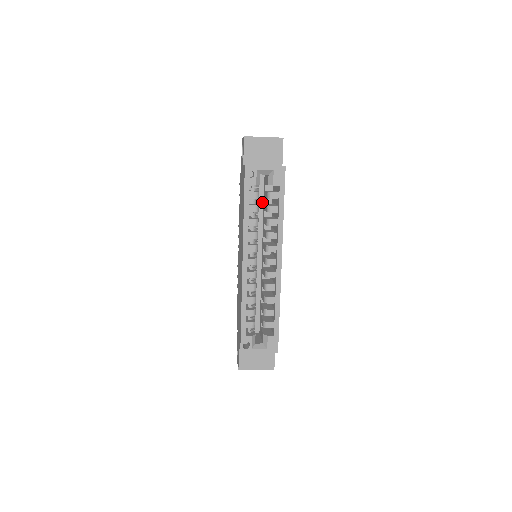
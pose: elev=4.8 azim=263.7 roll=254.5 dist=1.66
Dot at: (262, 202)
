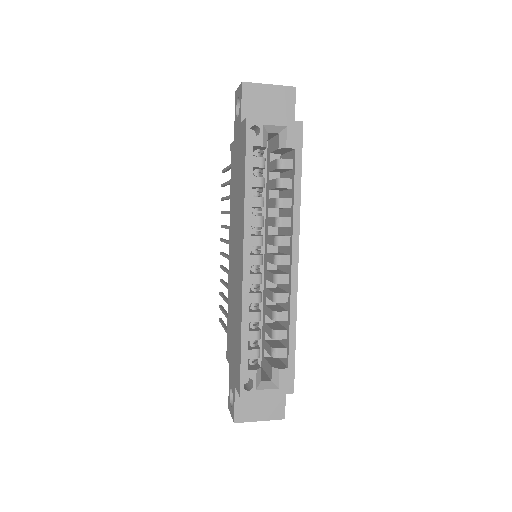
Dot at: occluded
